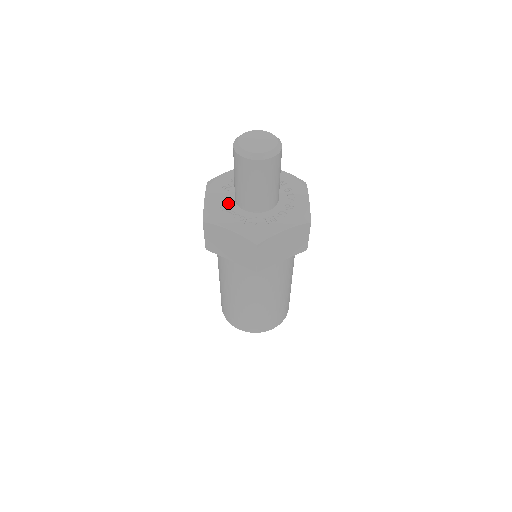
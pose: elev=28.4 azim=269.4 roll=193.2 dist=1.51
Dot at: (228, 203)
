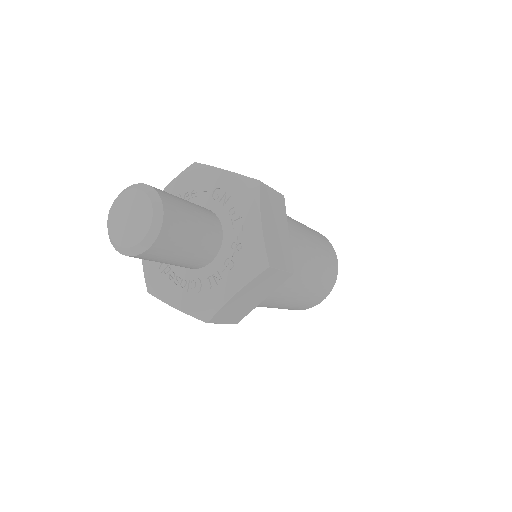
Dot at: occluded
